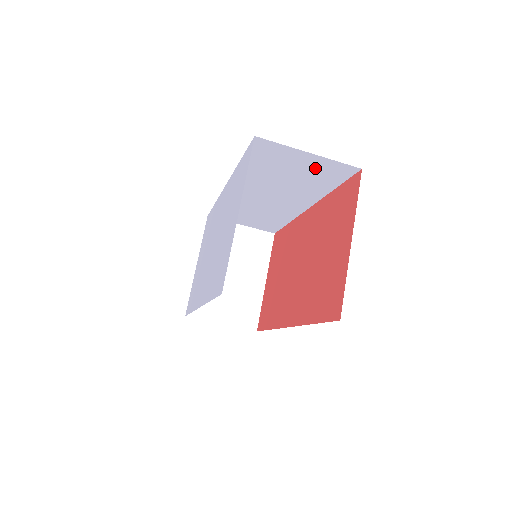
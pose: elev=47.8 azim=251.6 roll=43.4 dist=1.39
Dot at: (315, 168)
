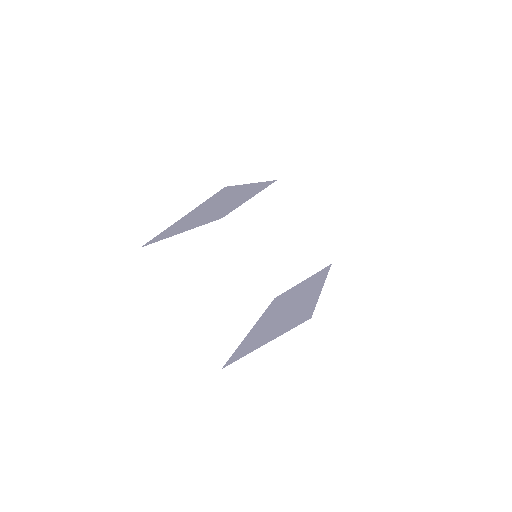
Dot at: (203, 206)
